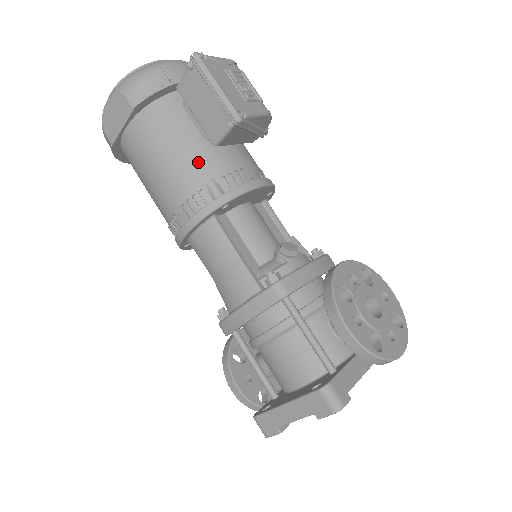
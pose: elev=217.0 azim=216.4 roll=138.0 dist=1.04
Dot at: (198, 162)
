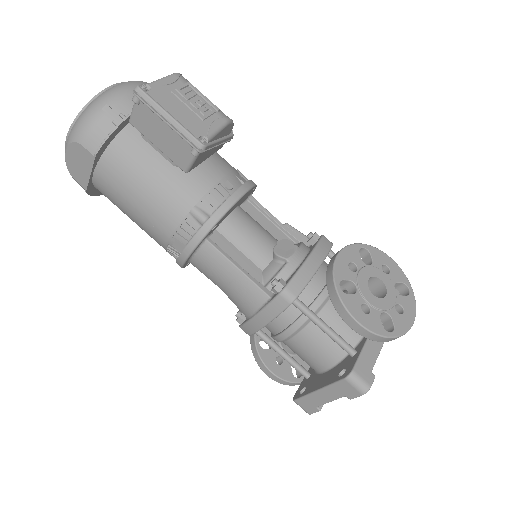
Dot at: (175, 192)
